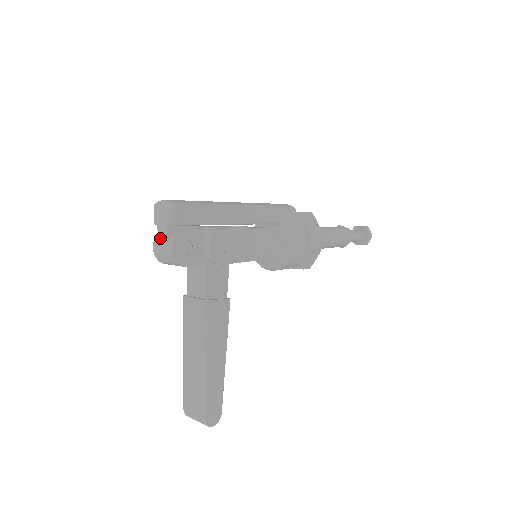
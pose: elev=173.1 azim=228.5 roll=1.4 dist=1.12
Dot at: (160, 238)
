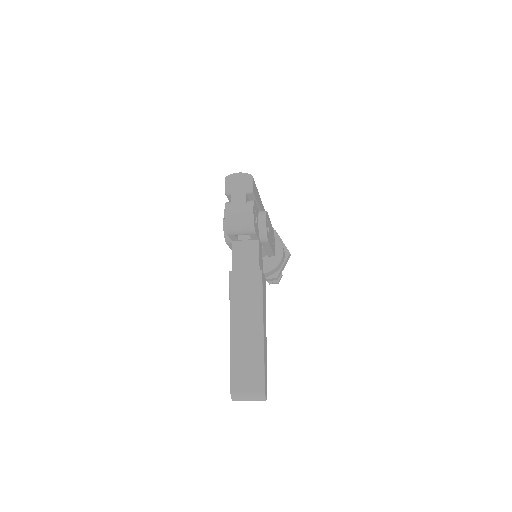
Dot at: (235, 204)
